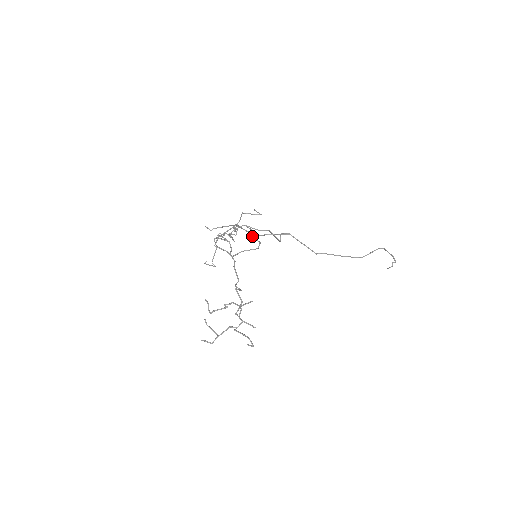
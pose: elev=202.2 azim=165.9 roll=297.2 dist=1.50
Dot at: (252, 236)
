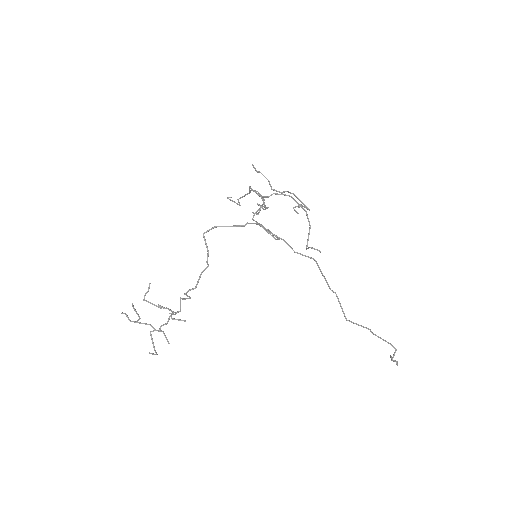
Dot at: (295, 210)
